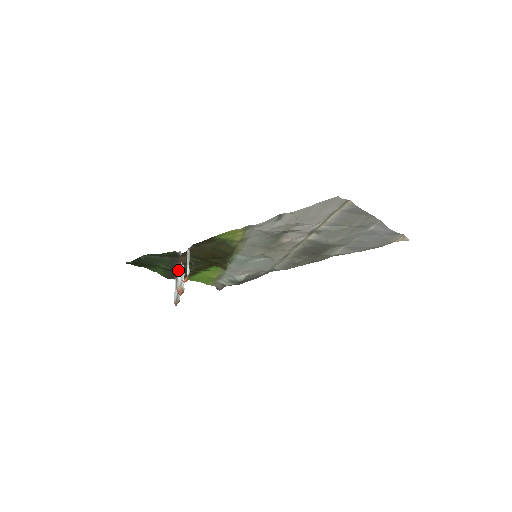
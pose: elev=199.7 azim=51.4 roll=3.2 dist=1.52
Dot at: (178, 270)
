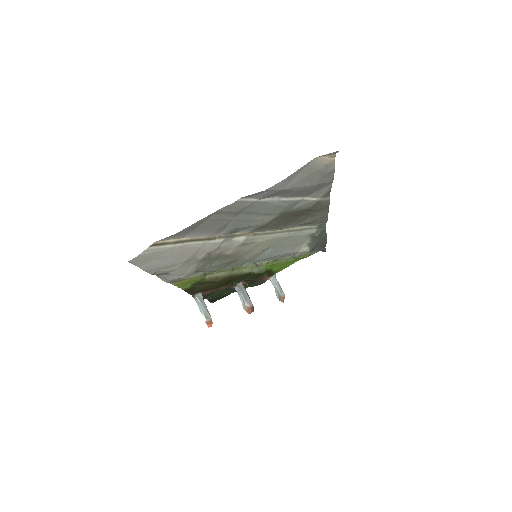
Dot at: (237, 292)
